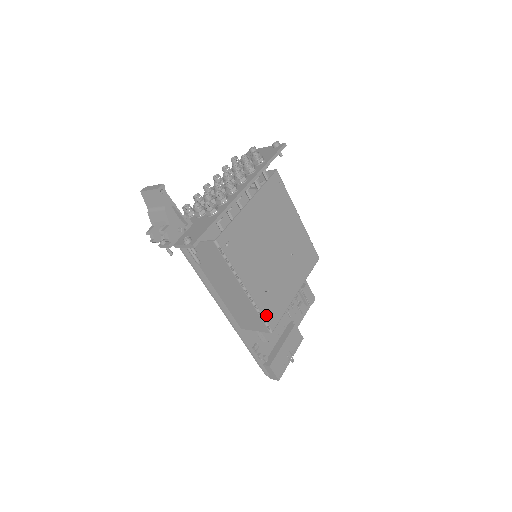
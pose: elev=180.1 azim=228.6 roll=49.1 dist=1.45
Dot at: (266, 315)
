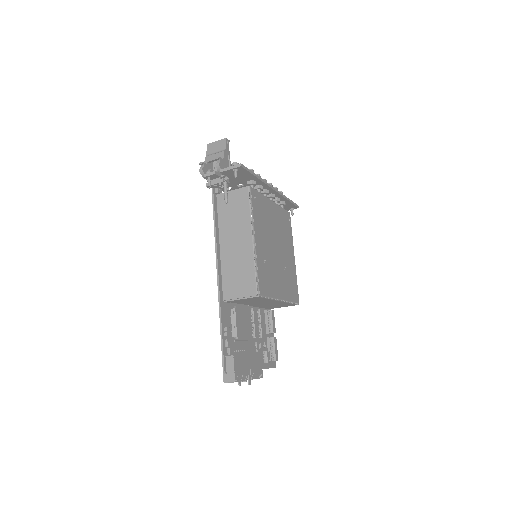
Dot at: (259, 276)
